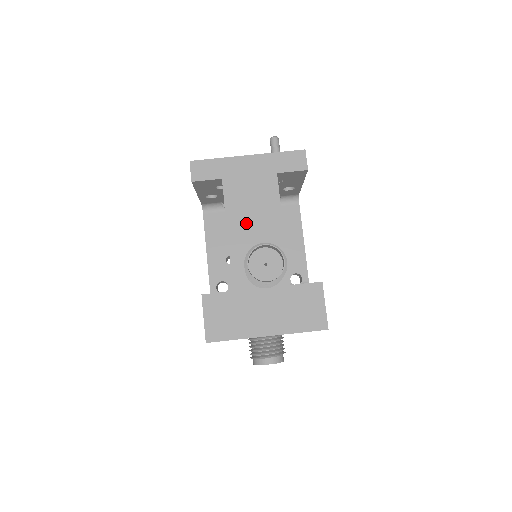
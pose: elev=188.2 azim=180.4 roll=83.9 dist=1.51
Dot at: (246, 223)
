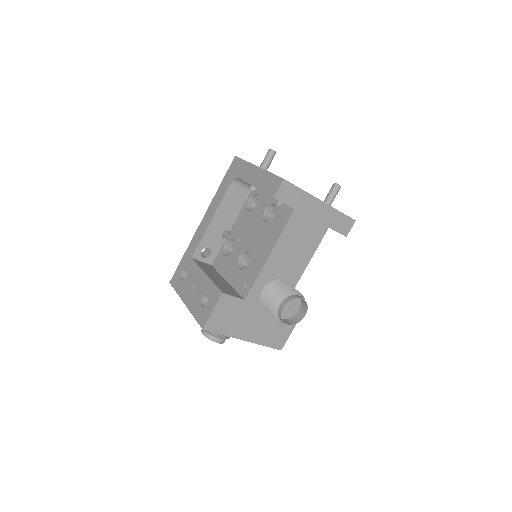
Dot at: (286, 254)
